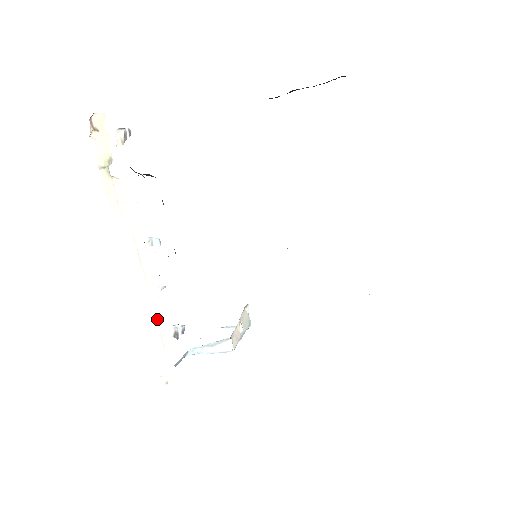
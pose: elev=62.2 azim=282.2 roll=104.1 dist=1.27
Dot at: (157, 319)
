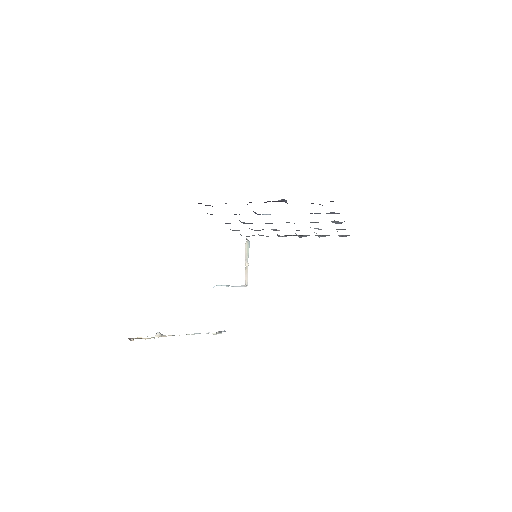
Dot at: occluded
